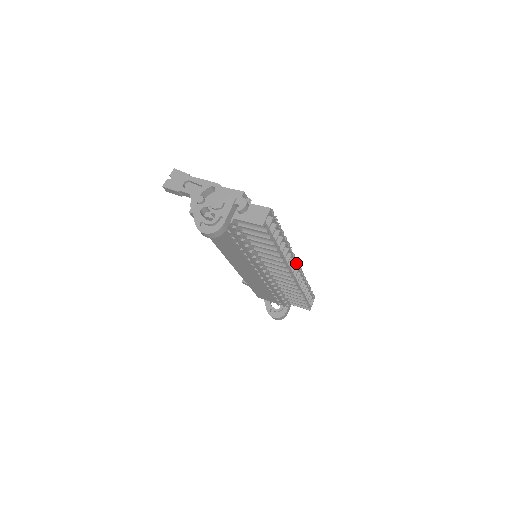
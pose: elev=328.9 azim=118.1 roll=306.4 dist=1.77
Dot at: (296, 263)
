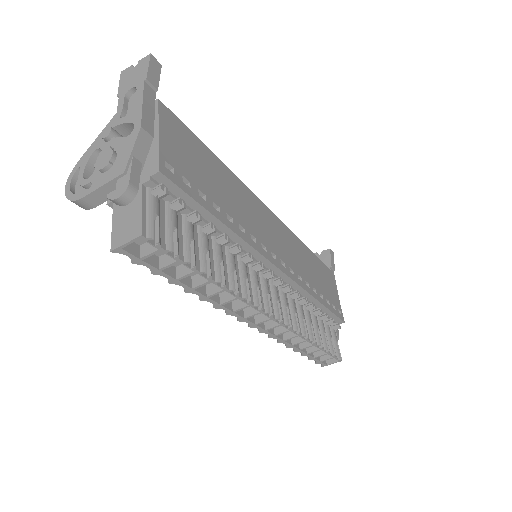
Dot at: (270, 317)
